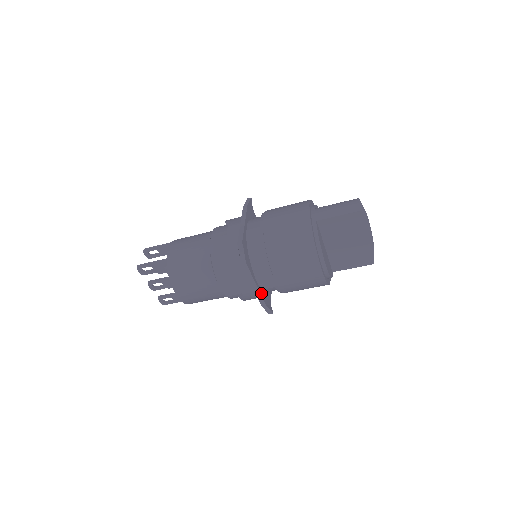
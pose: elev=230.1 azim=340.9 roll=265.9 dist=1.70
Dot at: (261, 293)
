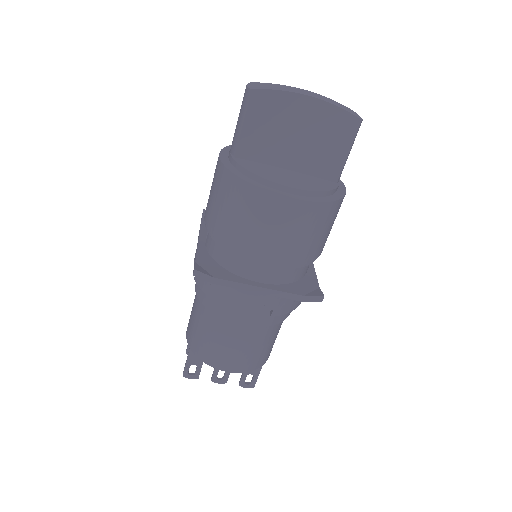
Dot at: (280, 289)
